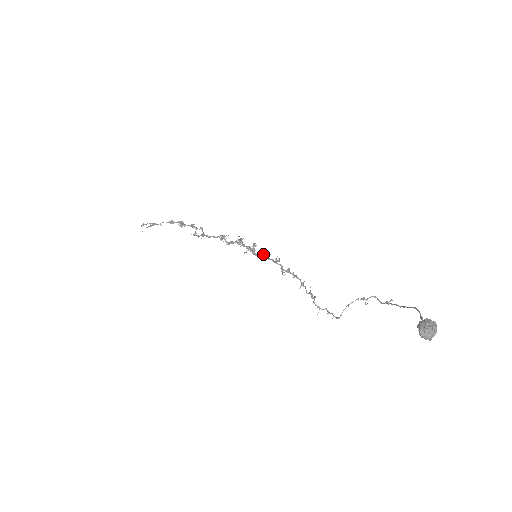
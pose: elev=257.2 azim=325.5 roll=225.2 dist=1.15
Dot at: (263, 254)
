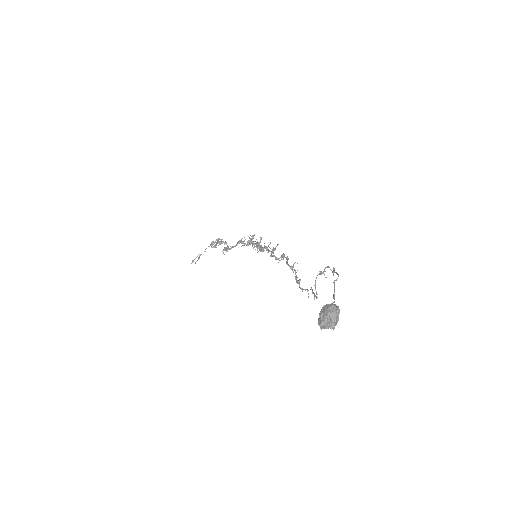
Dot at: (264, 248)
